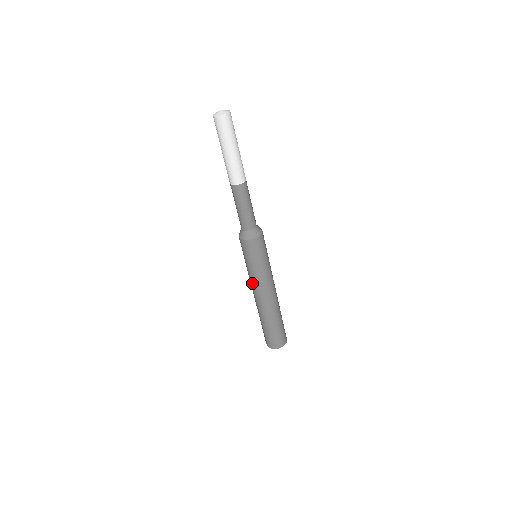
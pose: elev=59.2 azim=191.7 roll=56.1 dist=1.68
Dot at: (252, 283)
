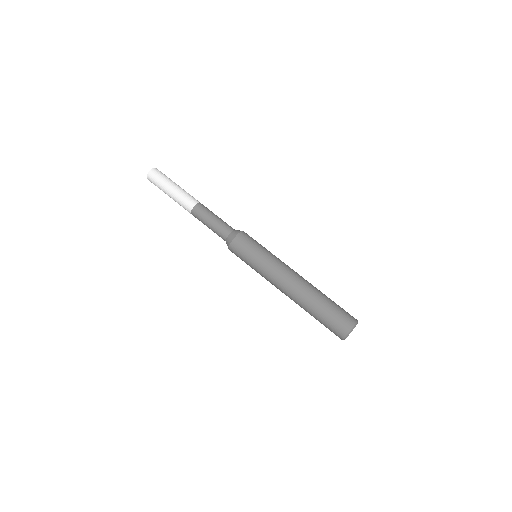
Dot at: (272, 276)
